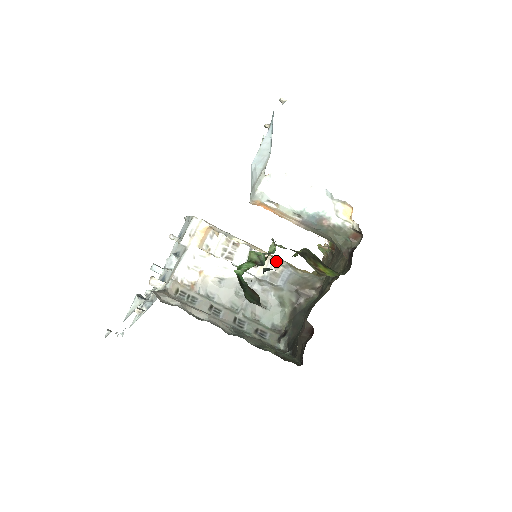
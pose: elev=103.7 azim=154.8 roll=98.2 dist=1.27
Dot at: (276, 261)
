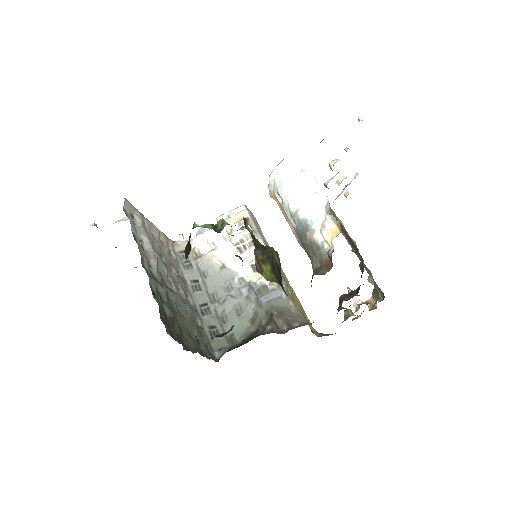
Dot at: occluded
